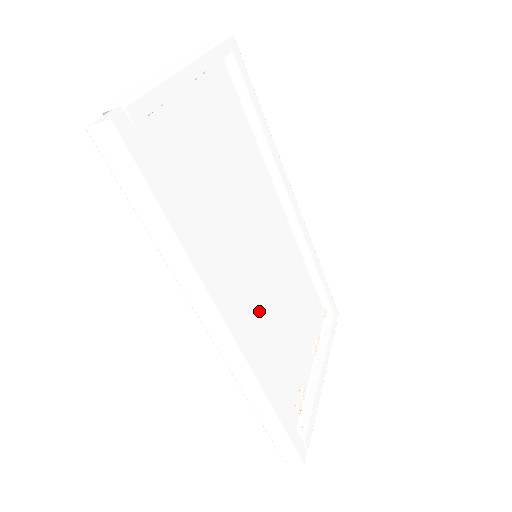
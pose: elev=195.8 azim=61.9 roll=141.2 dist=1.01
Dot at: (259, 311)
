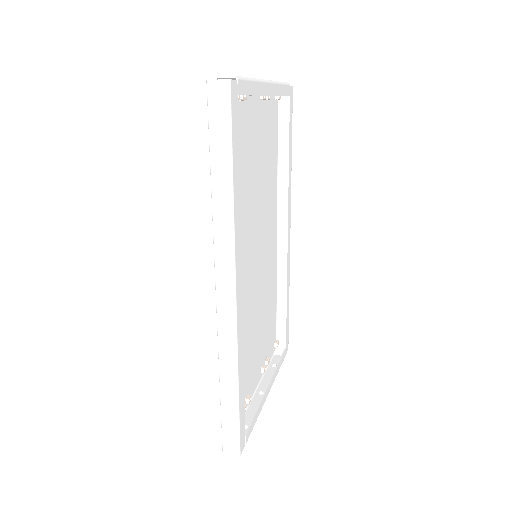
Dot at: (244, 302)
